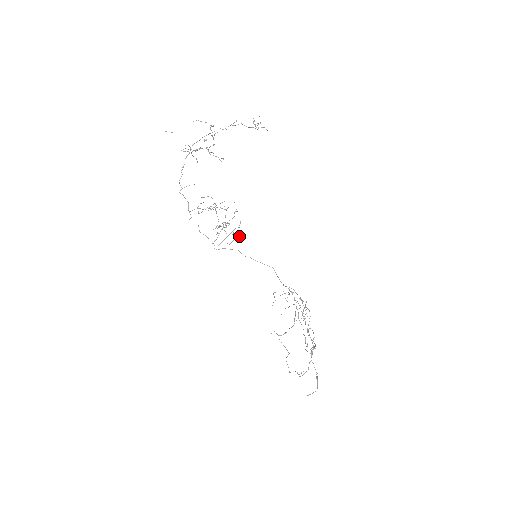
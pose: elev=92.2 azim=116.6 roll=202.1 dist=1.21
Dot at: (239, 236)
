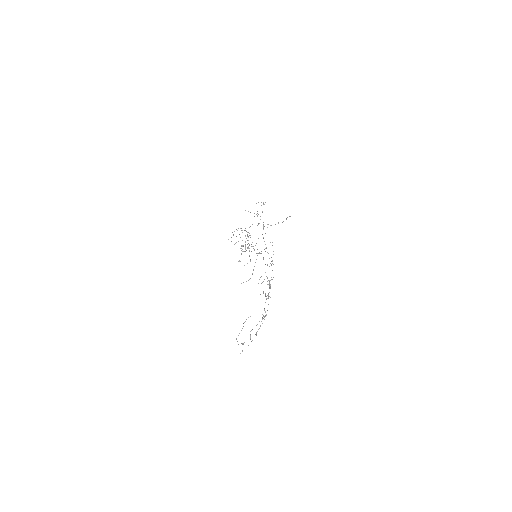
Dot at: occluded
